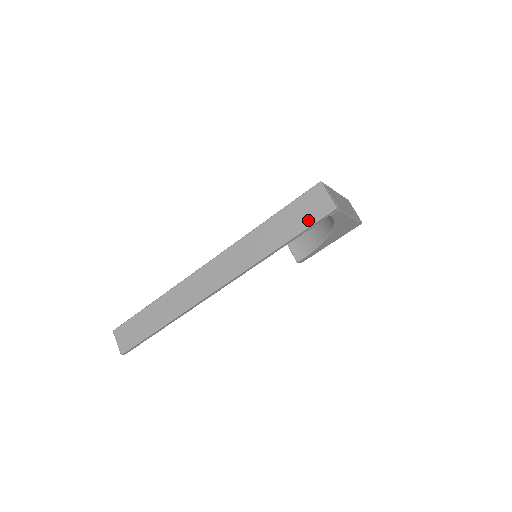
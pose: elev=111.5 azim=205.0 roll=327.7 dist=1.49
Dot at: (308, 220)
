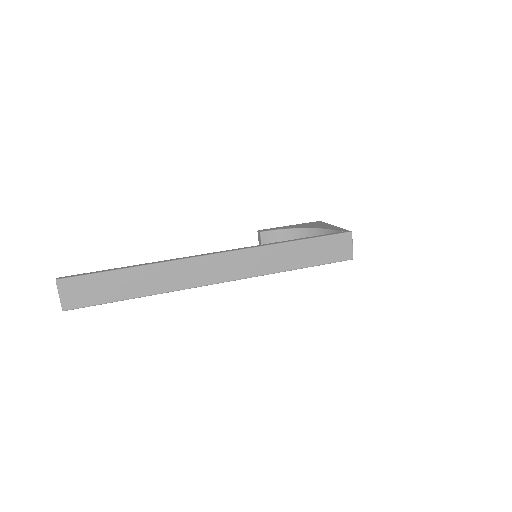
Dot at: (329, 258)
